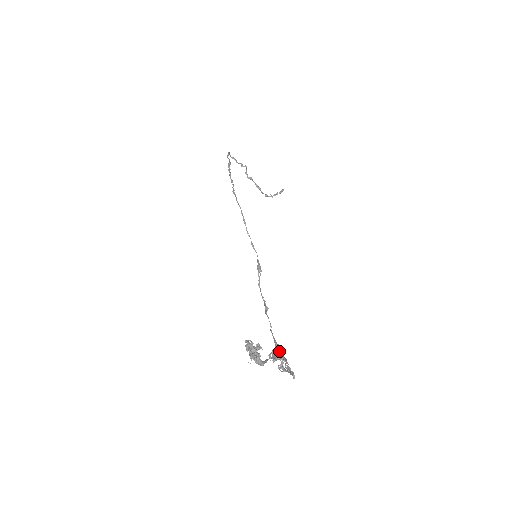
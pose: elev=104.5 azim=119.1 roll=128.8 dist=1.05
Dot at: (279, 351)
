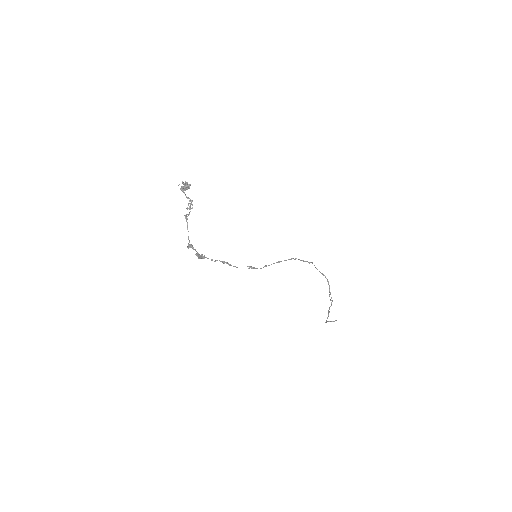
Dot at: (202, 257)
